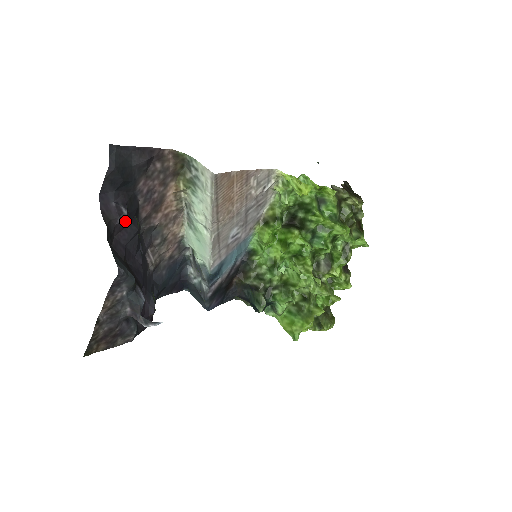
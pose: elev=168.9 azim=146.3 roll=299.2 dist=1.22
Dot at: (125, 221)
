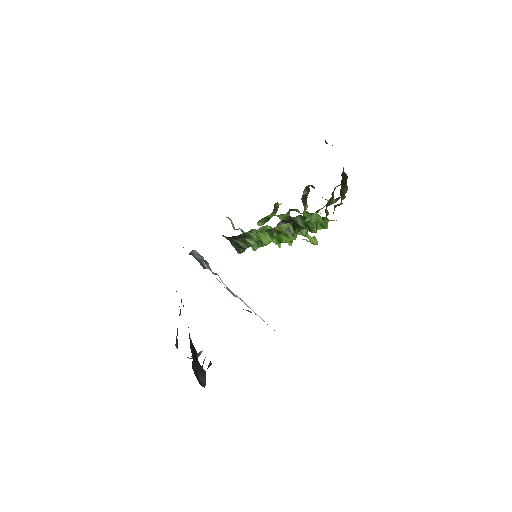
Dot at: occluded
